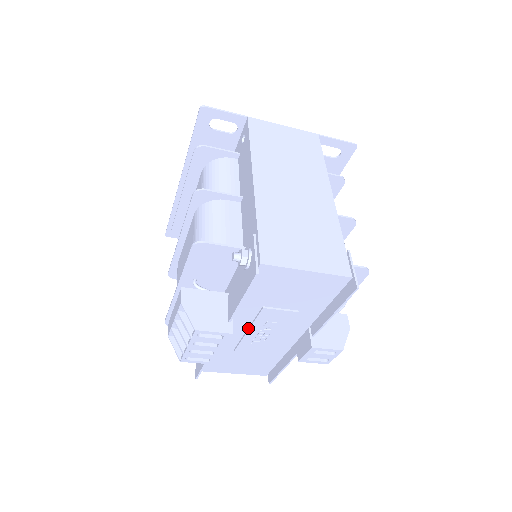
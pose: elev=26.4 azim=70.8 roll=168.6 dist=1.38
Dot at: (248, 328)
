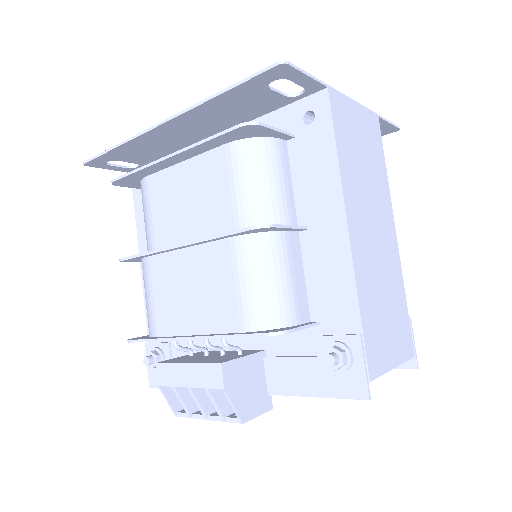
Dot at: occluded
